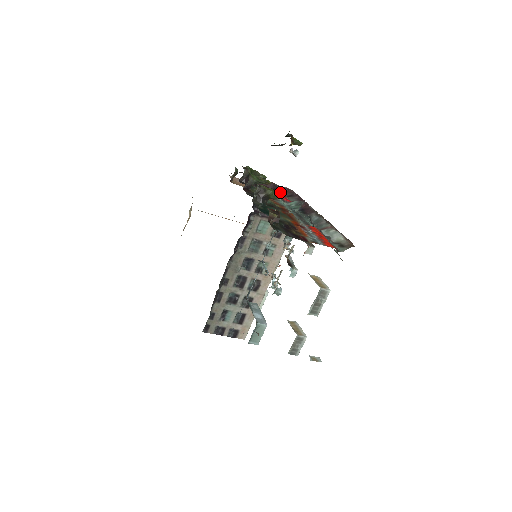
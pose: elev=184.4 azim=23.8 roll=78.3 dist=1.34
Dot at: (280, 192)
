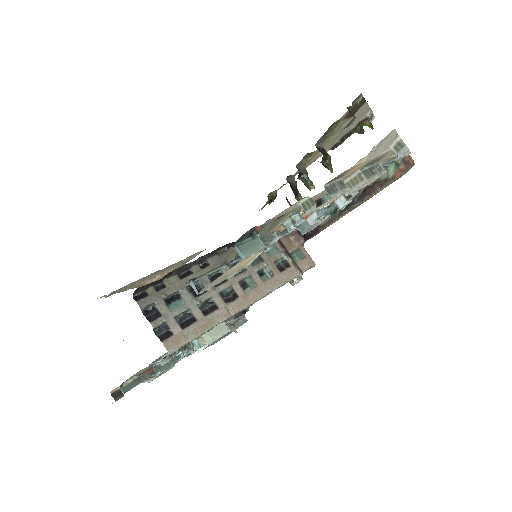
Dot at: occluded
